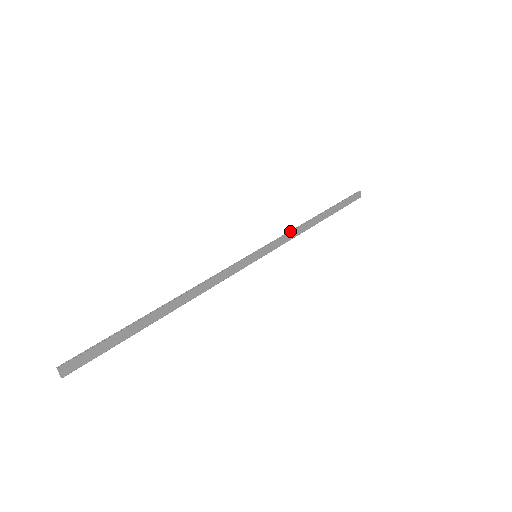
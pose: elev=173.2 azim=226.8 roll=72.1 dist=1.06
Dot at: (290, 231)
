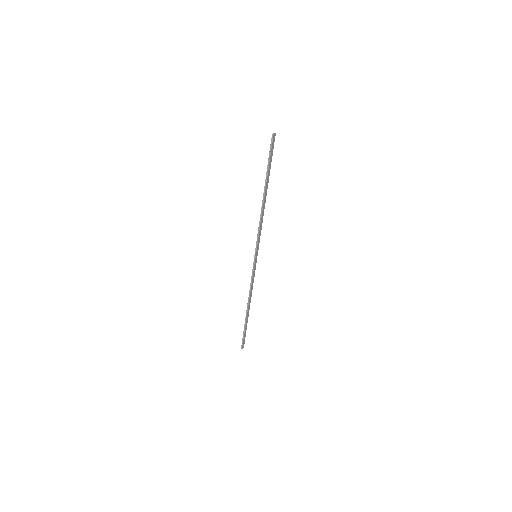
Dot at: (259, 226)
